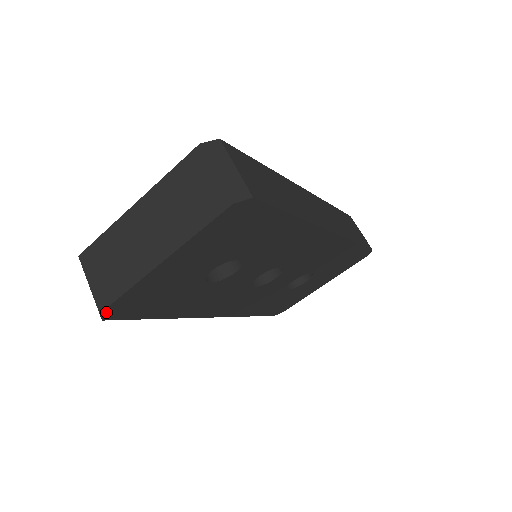
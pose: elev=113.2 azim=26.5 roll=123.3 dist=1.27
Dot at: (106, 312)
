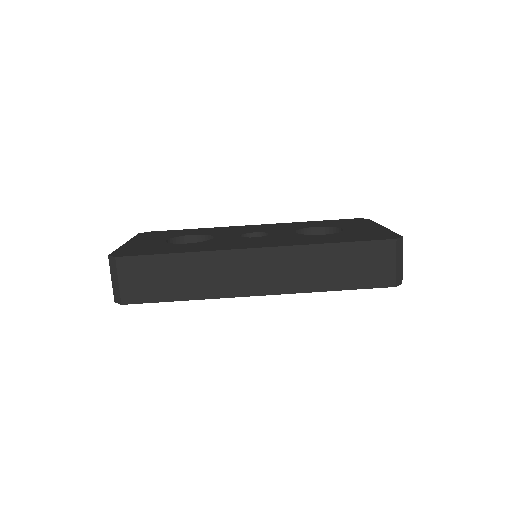
Dot at: occluded
